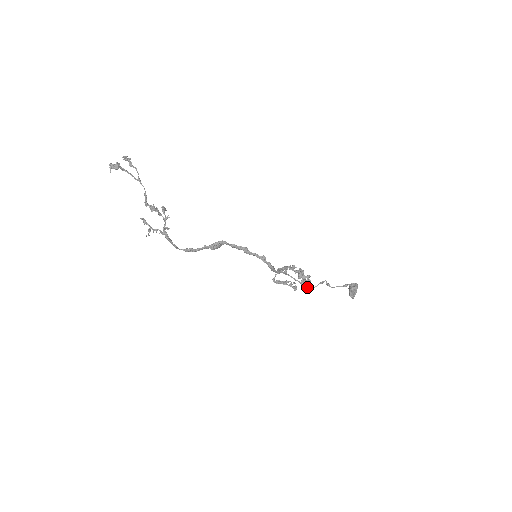
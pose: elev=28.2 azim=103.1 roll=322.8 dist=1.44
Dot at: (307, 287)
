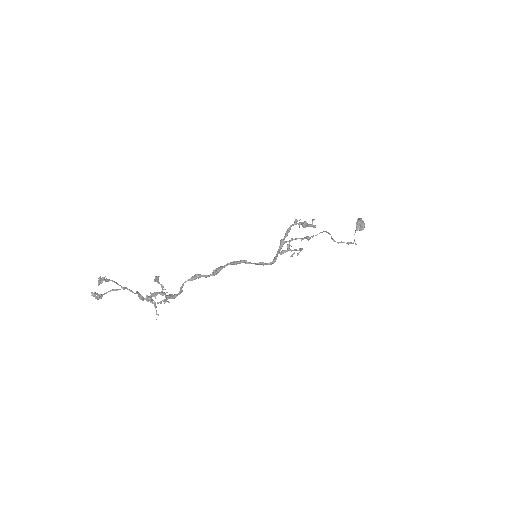
Dot at: occluded
